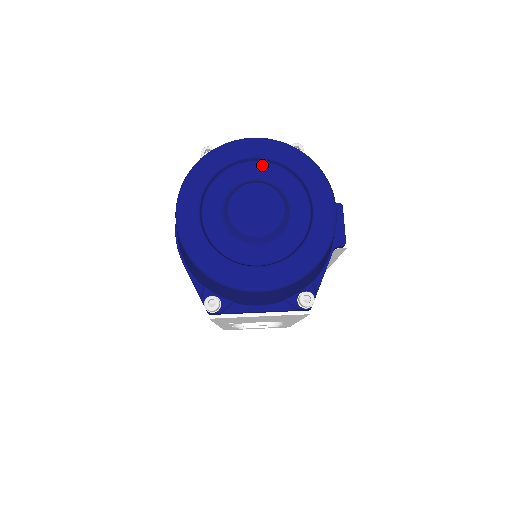
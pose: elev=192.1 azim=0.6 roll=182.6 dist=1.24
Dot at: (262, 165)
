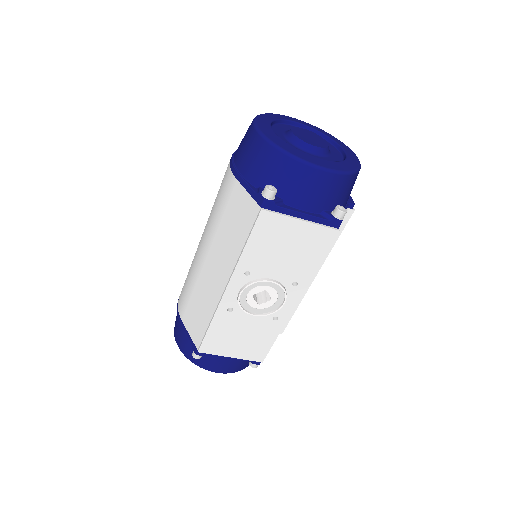
Dot at: occluded
